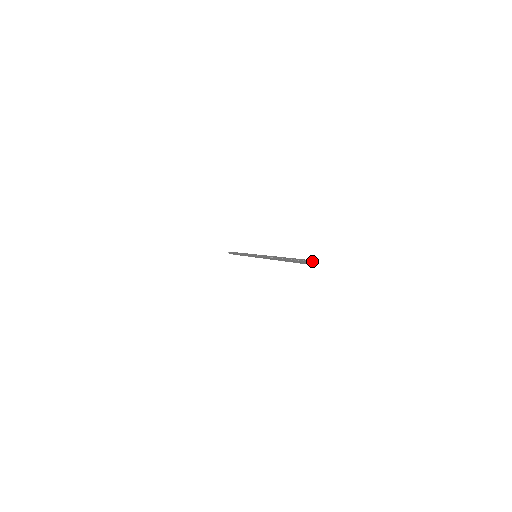
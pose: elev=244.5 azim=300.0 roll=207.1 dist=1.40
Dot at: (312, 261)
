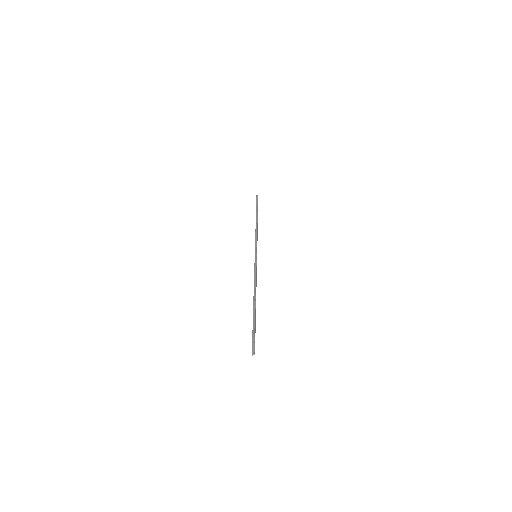
Dot at: (254, 352)
